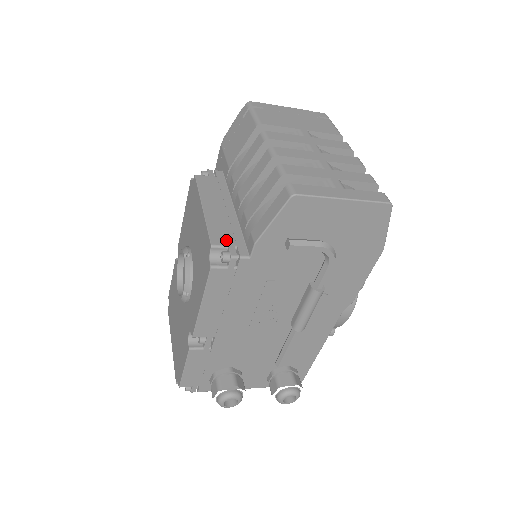
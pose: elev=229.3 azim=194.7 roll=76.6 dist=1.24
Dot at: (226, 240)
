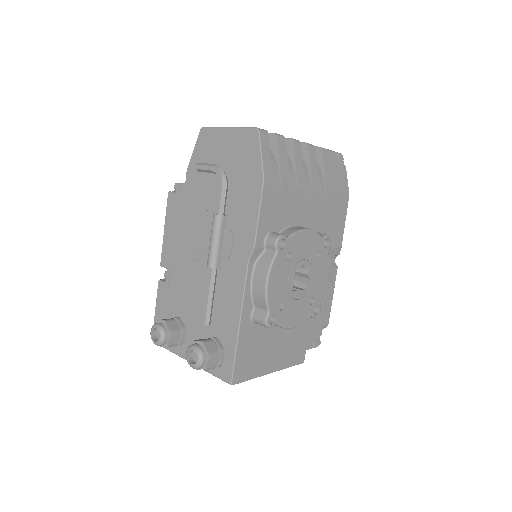
Dot at: occluded
